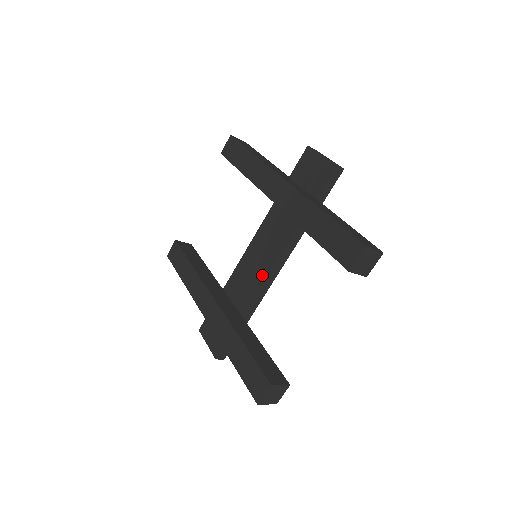
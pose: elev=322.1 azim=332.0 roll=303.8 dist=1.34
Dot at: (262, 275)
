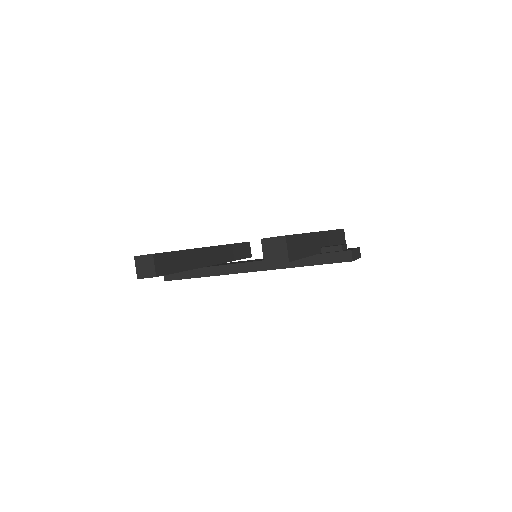
Dot at: (242, 262)
